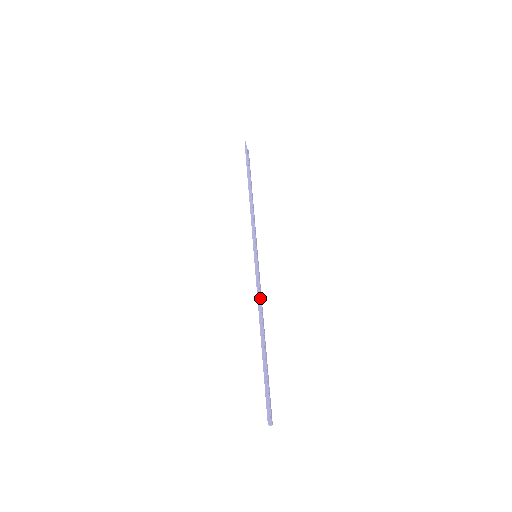
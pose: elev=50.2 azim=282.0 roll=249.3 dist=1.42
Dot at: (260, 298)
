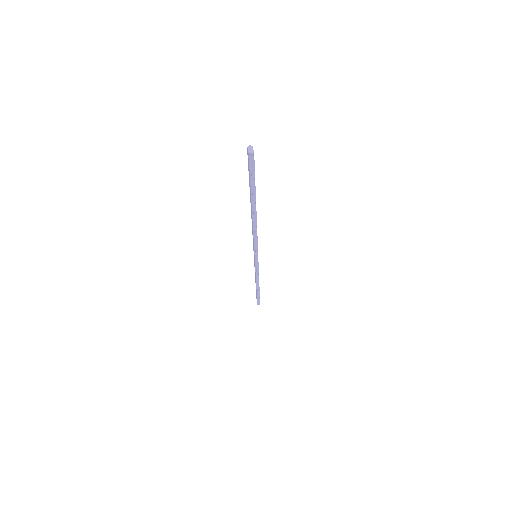
Dot at: occluded
